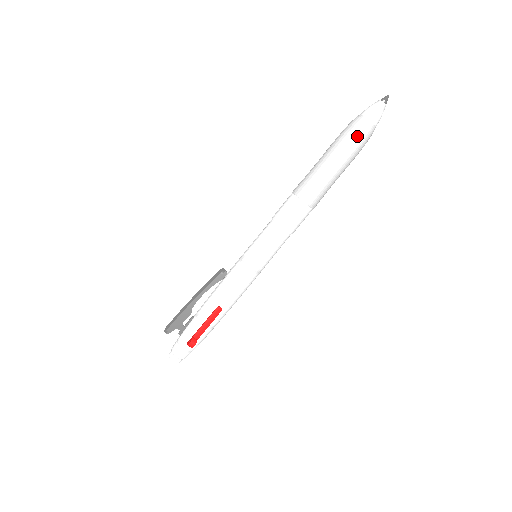
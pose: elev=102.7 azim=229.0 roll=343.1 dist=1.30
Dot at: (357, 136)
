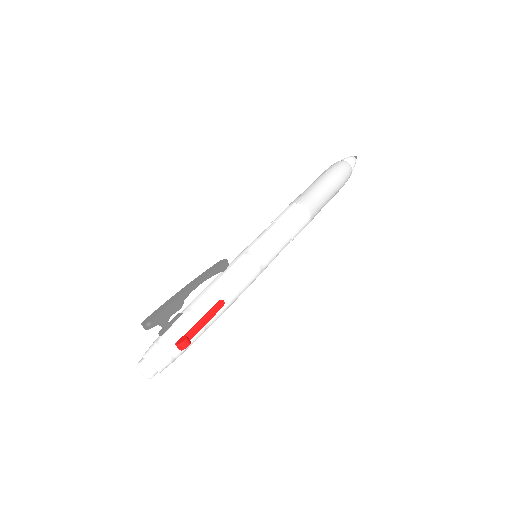
Dot at: (344, 172)
